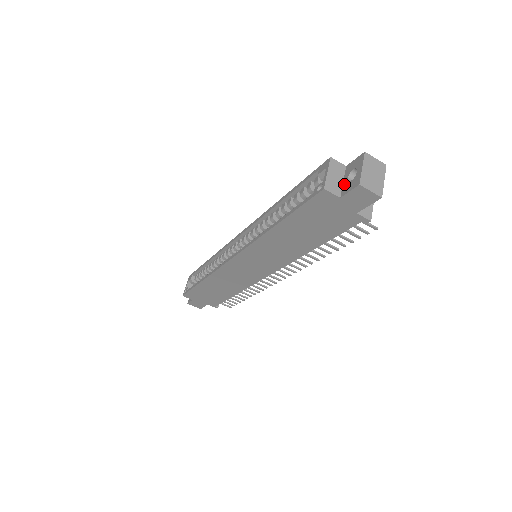
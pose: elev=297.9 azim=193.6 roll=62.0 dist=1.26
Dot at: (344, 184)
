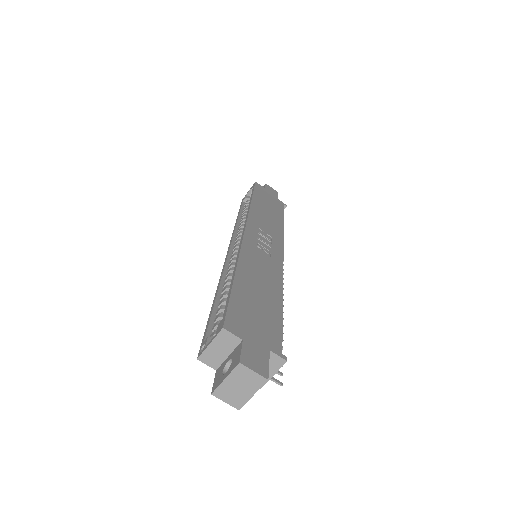
Dot at: (225, 362)
